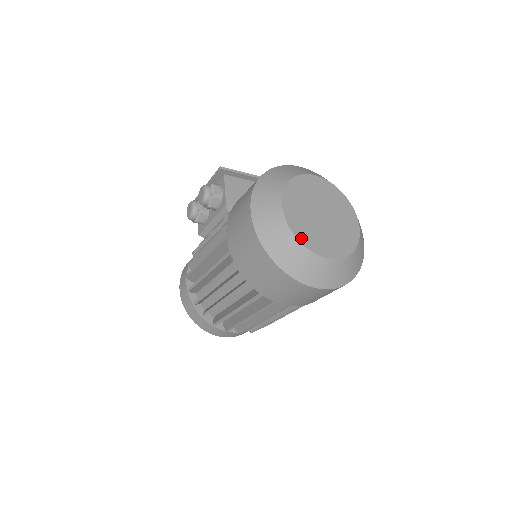
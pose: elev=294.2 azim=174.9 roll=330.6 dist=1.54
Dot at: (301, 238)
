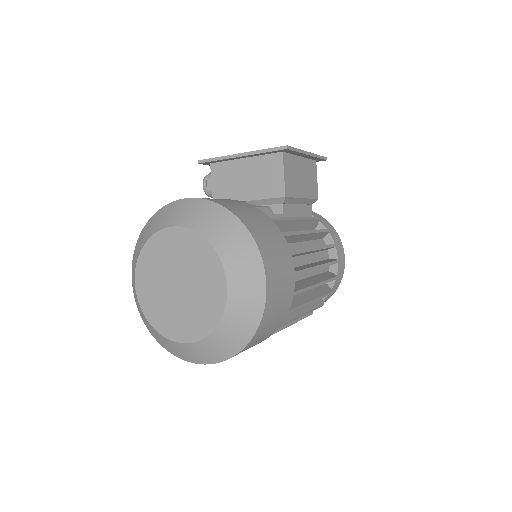
Dot at: (152, 321)
